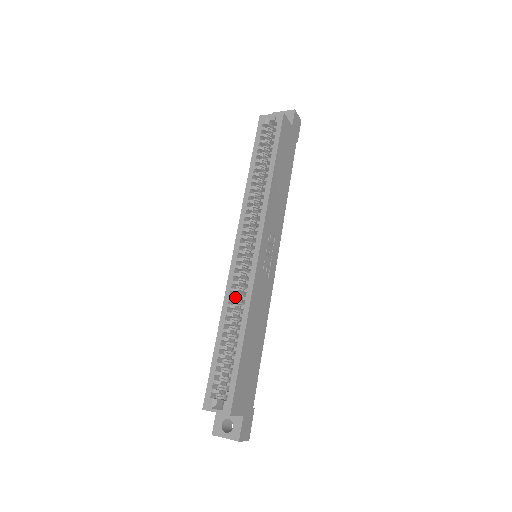
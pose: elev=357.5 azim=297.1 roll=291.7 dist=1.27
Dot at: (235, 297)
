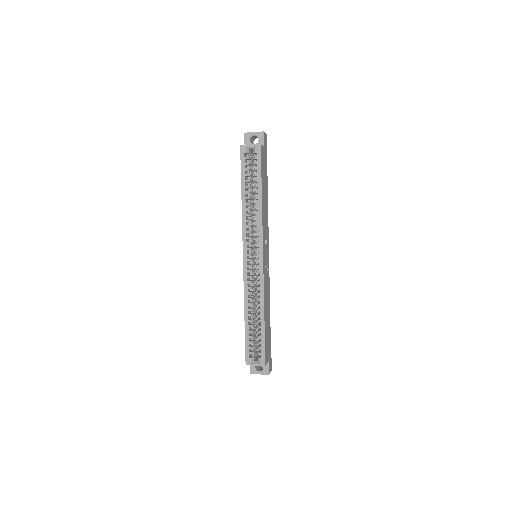
Dot at: (251, 292)
